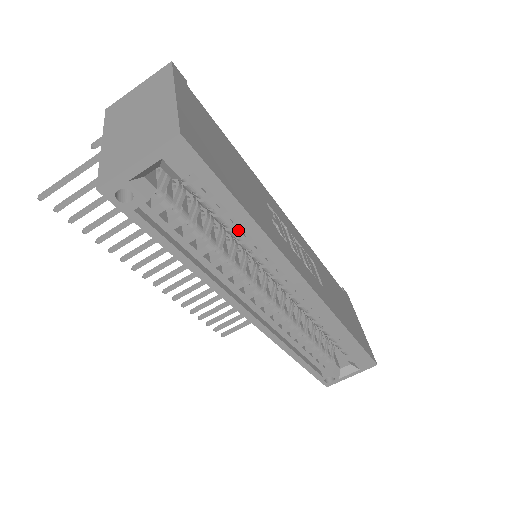
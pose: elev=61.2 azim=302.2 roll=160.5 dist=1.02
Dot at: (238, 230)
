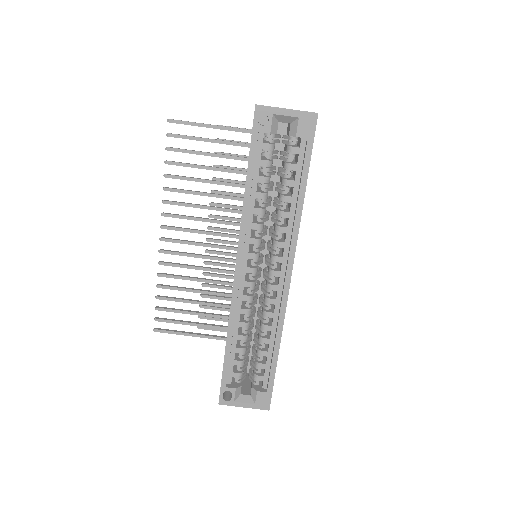
Dot at: (288, 198)
